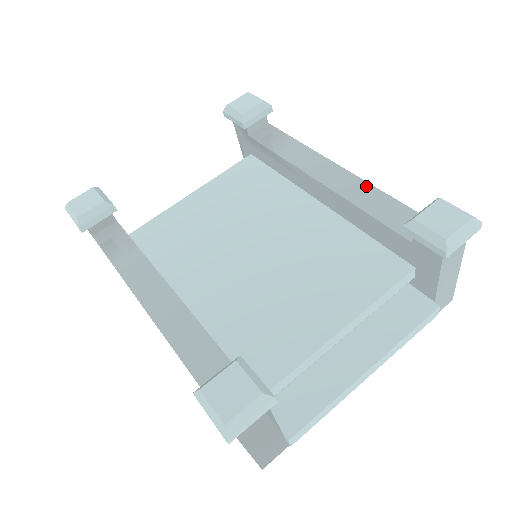
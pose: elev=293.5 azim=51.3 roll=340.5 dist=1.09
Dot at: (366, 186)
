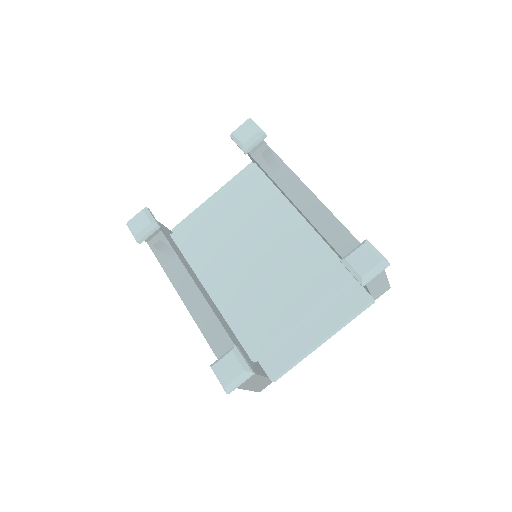
Dot at: (328, 214)
